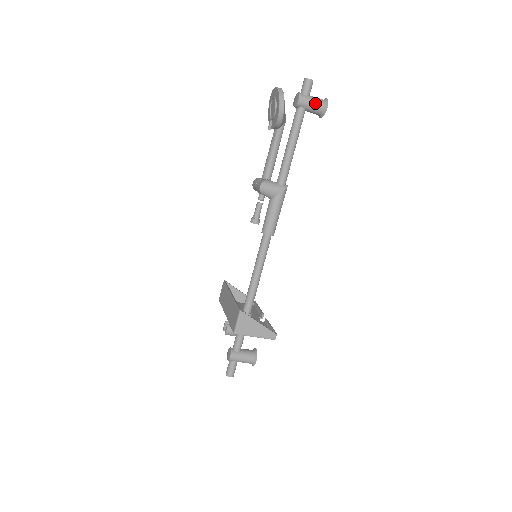
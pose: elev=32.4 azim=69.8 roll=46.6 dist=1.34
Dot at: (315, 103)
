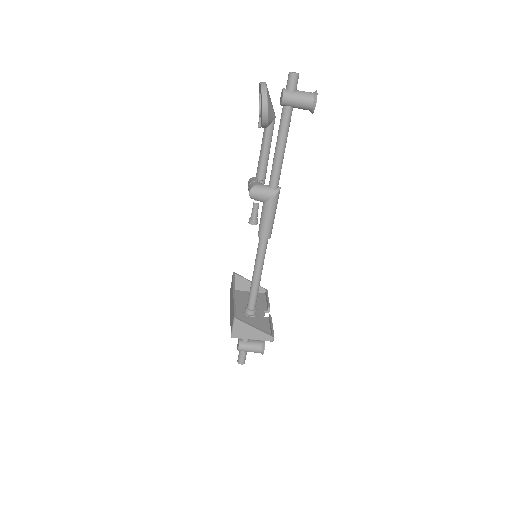
Dot at: (302, 100)
